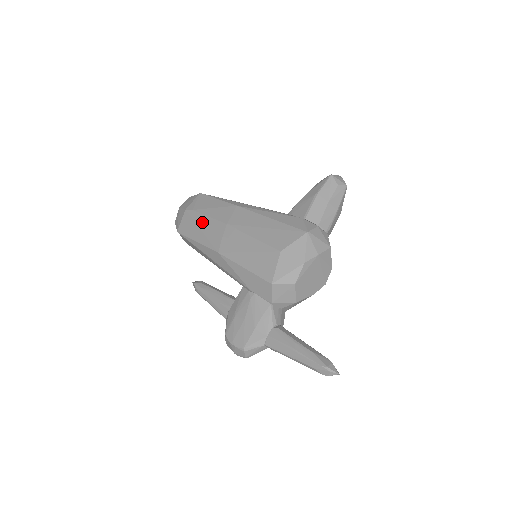
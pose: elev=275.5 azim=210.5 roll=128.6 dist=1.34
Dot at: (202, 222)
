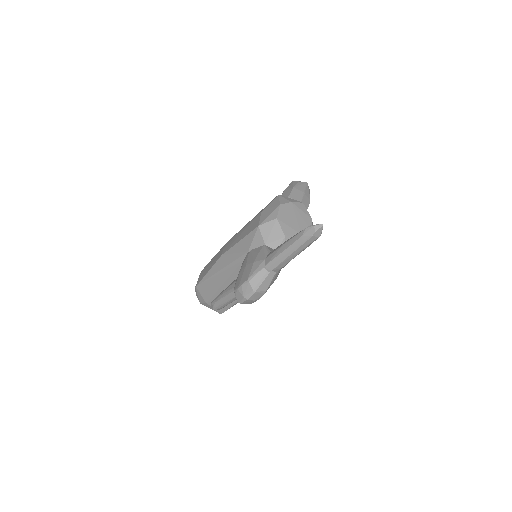
Dot at: (211, 261)
